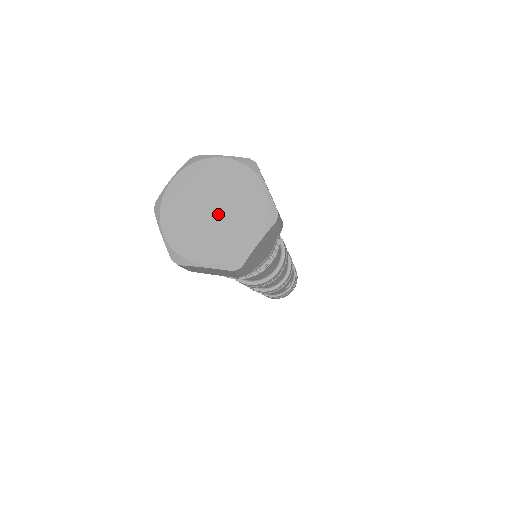
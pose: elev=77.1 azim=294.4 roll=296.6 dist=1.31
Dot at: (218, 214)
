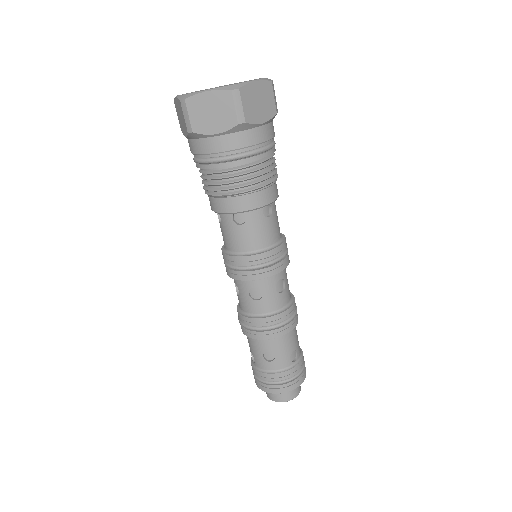
Dot at: occluded
